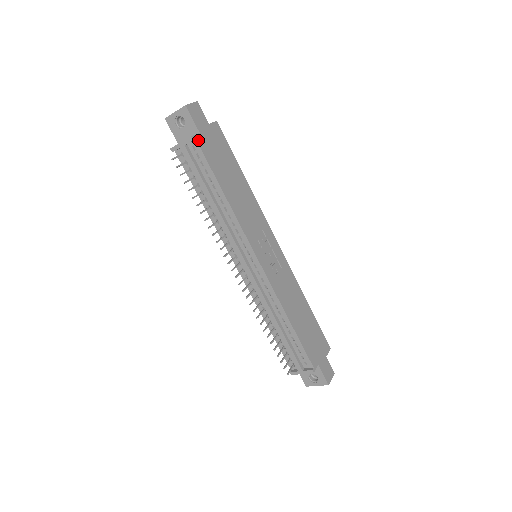
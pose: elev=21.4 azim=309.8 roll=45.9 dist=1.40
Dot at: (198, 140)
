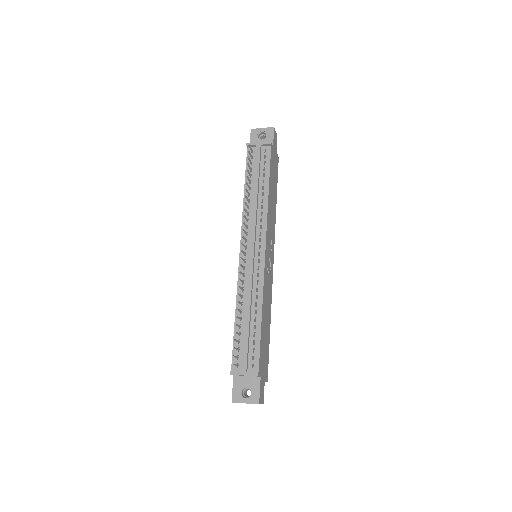
Dot at: (271, 148)
